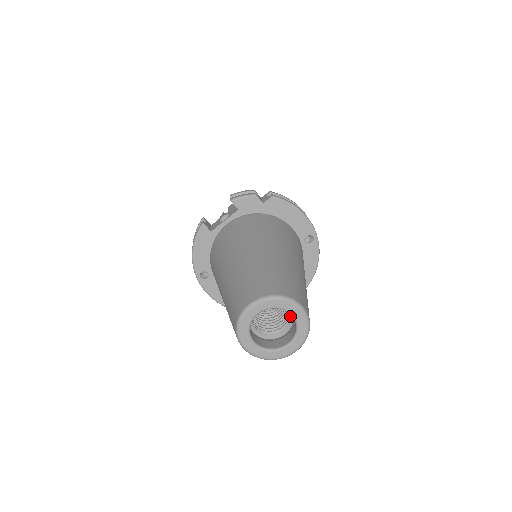
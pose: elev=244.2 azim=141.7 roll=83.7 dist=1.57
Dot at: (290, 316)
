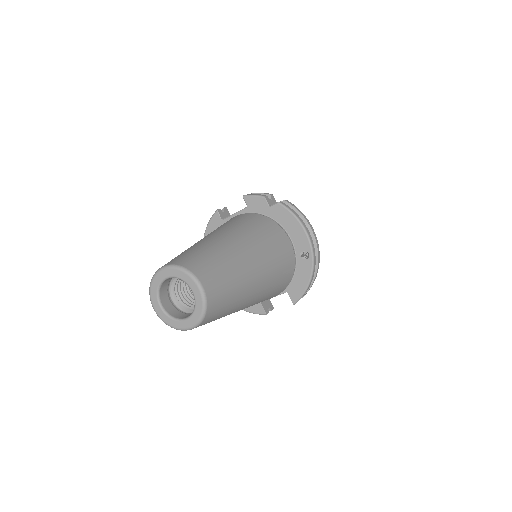
Dot at: occluded
